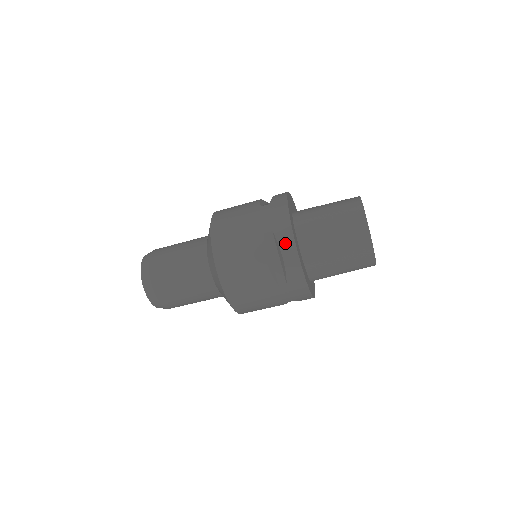
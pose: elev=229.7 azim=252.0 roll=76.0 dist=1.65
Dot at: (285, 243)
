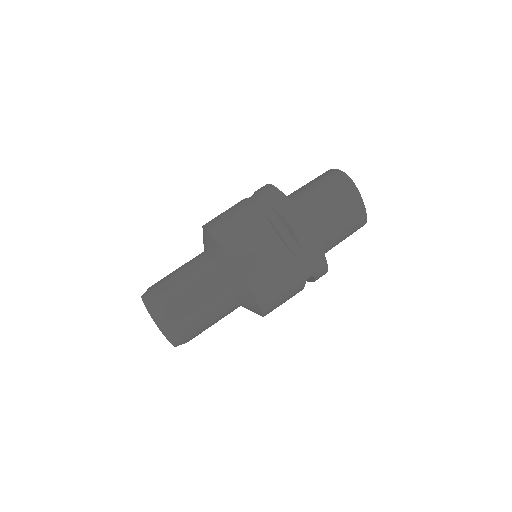
Dot at: occluded
